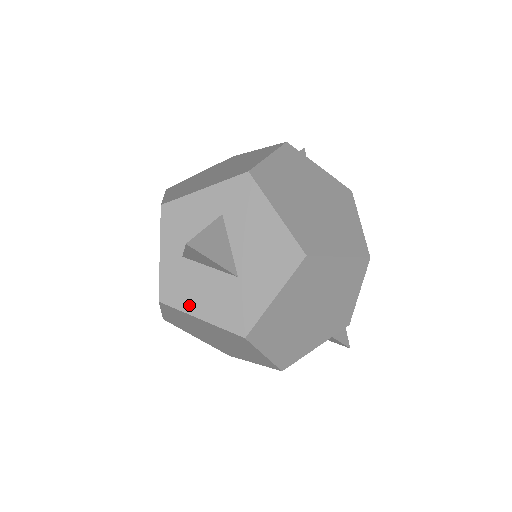
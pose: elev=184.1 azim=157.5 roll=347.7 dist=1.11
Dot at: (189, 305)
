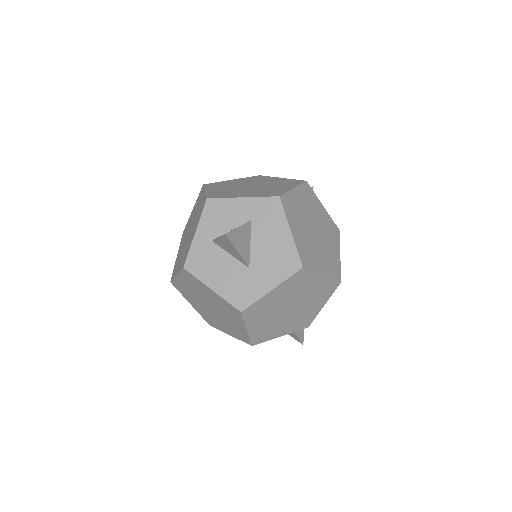
Dot at: (206, 277)
